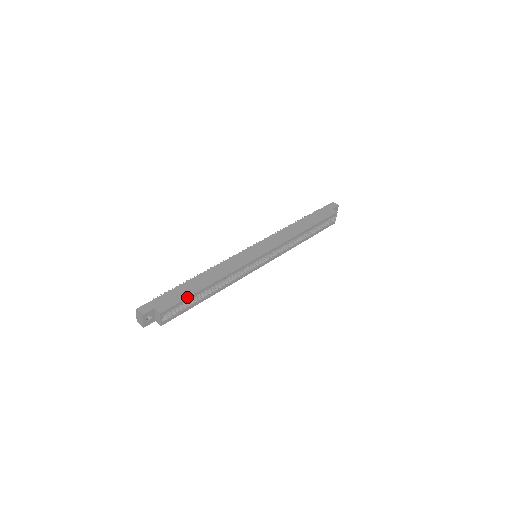
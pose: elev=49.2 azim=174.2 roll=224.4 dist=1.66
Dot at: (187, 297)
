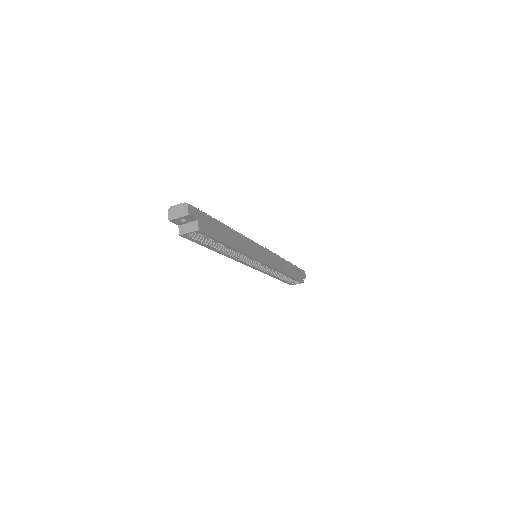
Dot at: (218, 239)
